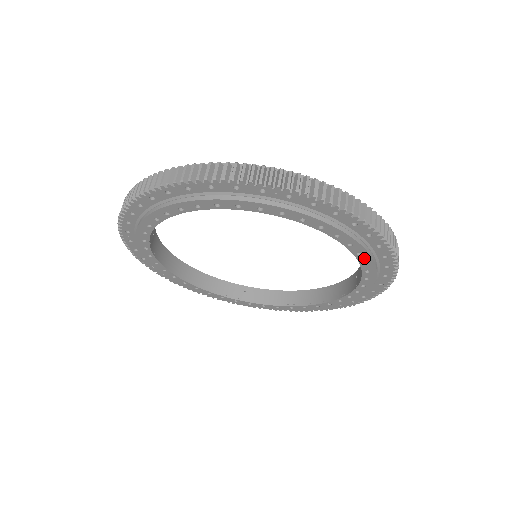
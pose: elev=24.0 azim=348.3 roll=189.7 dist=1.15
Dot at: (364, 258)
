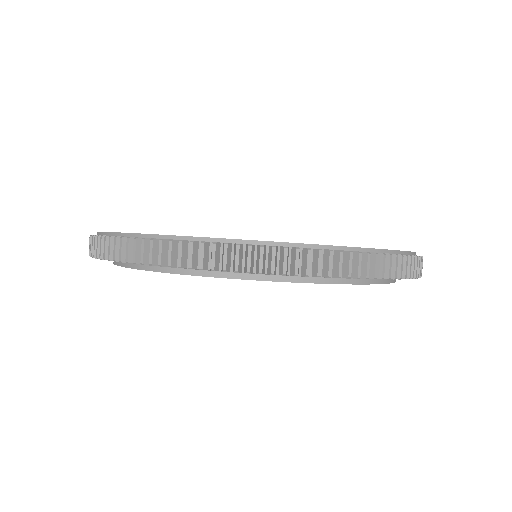
Dot at: occluded
